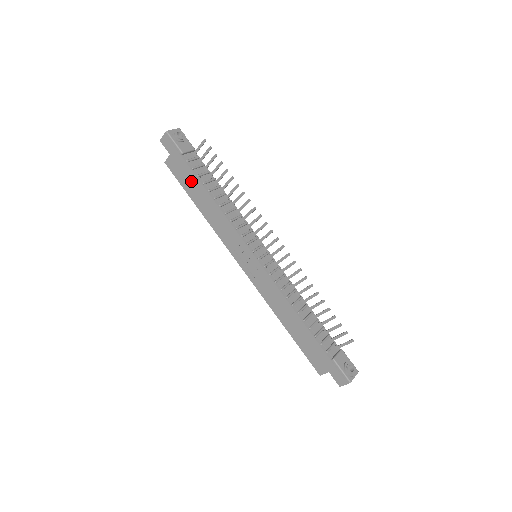
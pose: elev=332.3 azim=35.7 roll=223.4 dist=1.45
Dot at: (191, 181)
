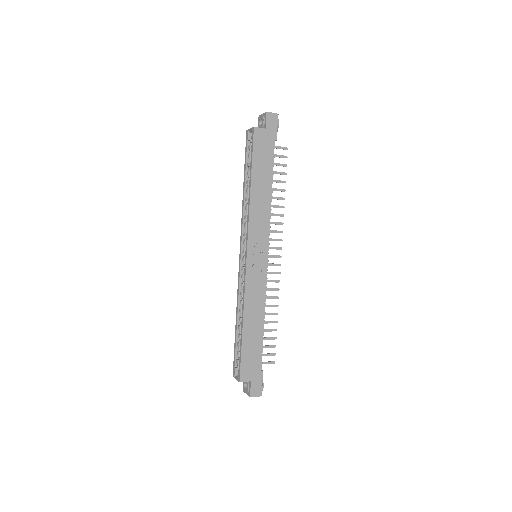
Dot at: (266, 163)
